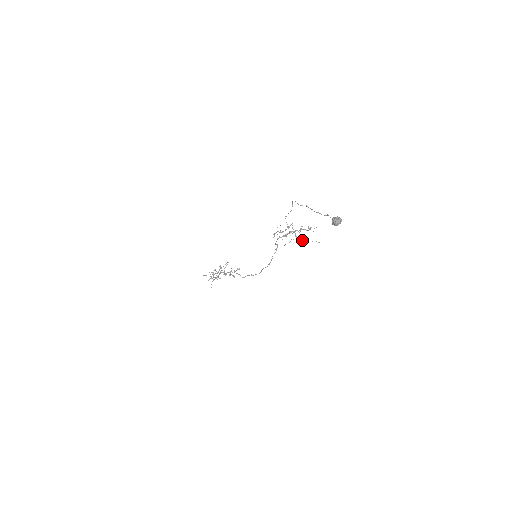
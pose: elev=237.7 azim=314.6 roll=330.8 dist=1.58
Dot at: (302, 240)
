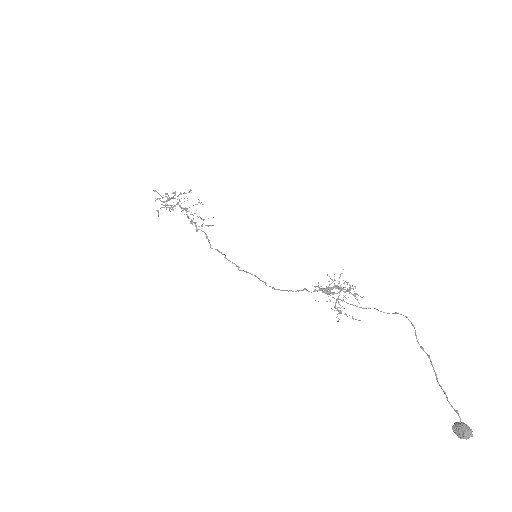
Dot at: (340, 308)
